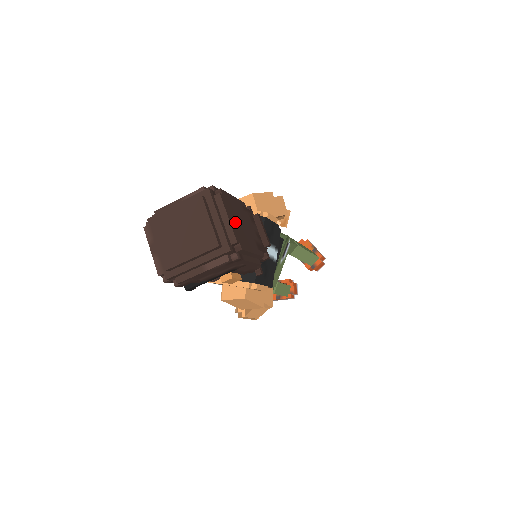
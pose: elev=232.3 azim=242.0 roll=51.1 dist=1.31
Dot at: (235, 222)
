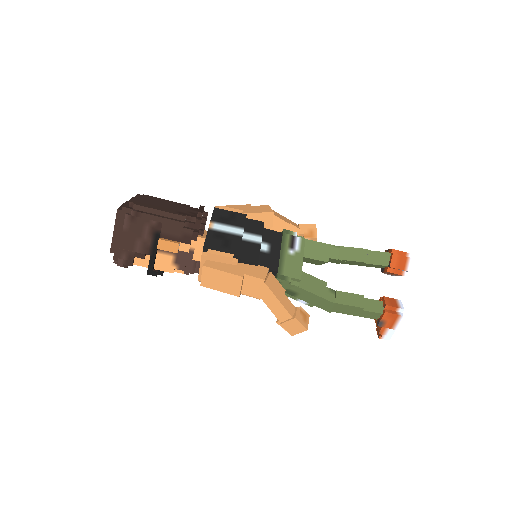
Dot at: (145, 201)
